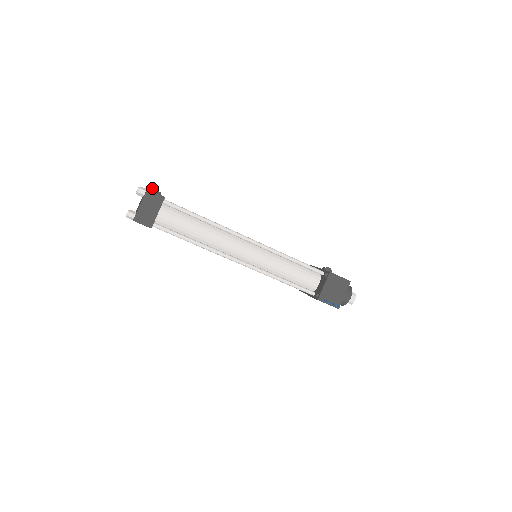
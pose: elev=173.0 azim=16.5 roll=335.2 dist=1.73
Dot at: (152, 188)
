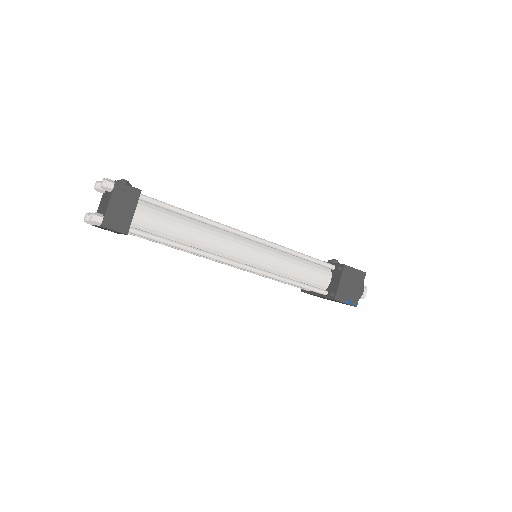
Dot at: (119, 180)
